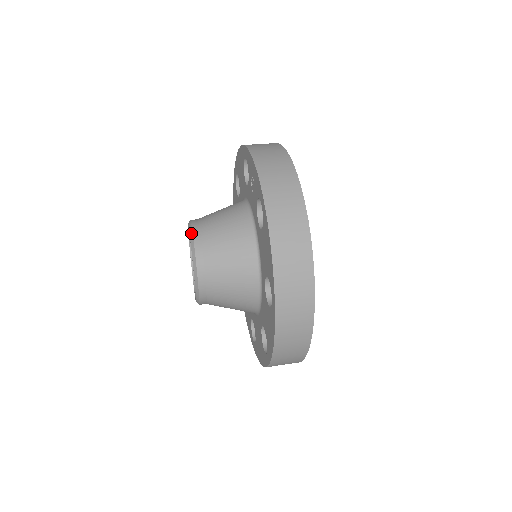
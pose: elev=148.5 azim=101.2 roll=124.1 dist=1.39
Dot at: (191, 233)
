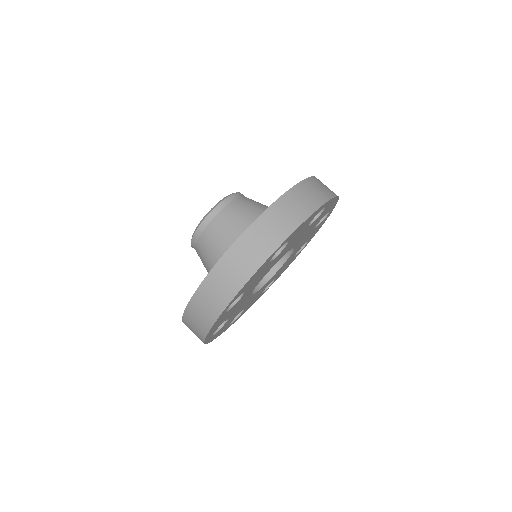
Dot at: (202, 220)
